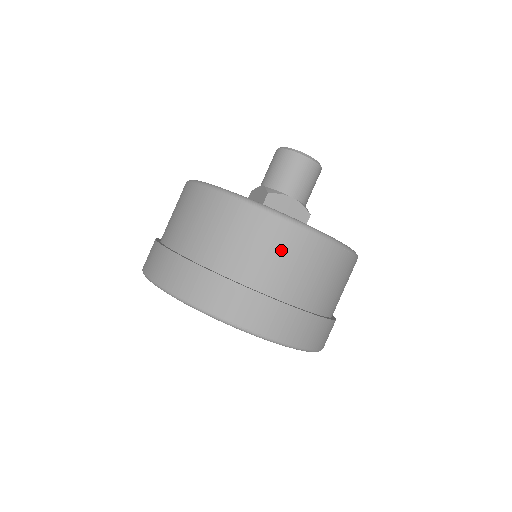
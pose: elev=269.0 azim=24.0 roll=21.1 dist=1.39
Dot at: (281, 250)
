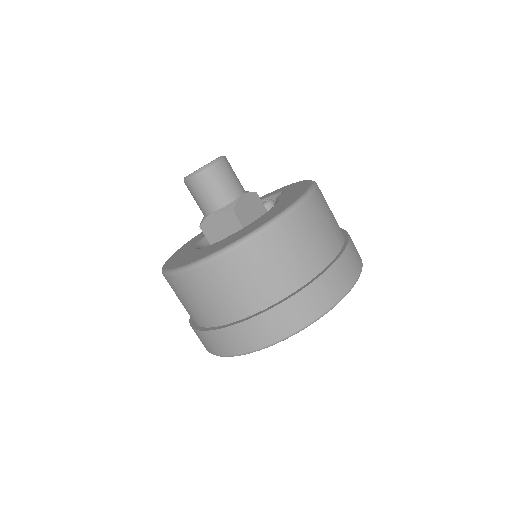
Dot at: (190, 295)
